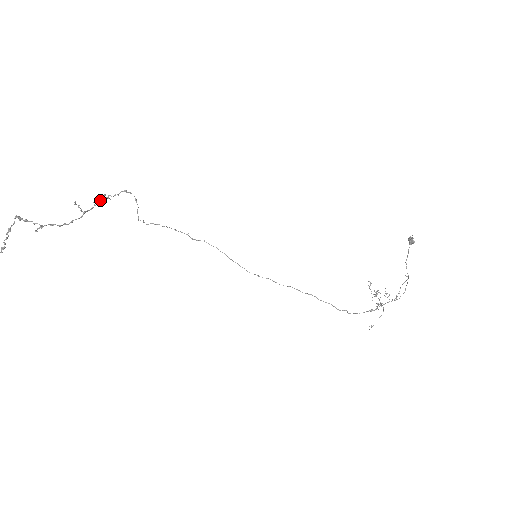
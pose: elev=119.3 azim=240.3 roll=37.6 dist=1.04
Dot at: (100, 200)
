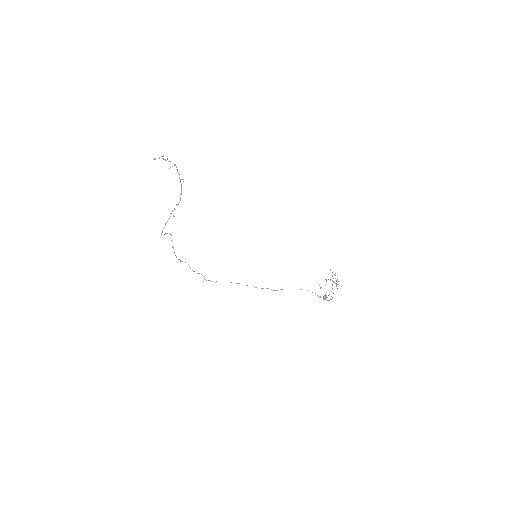
Dot at: (177, 204)
